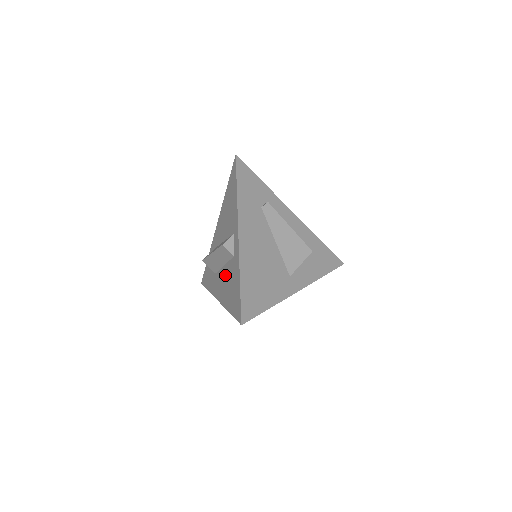
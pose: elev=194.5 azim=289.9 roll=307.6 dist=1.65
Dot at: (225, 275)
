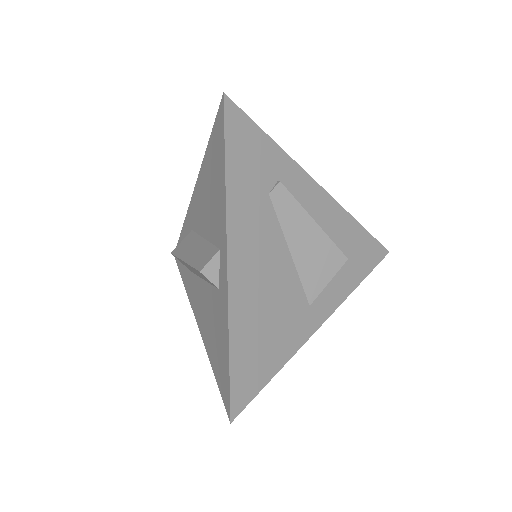
Dot at: (206, 299)
